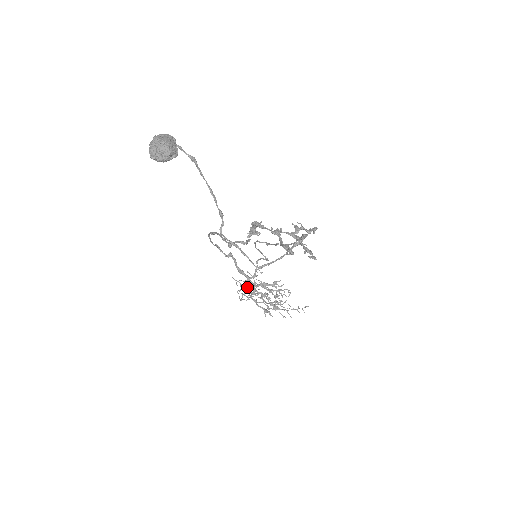
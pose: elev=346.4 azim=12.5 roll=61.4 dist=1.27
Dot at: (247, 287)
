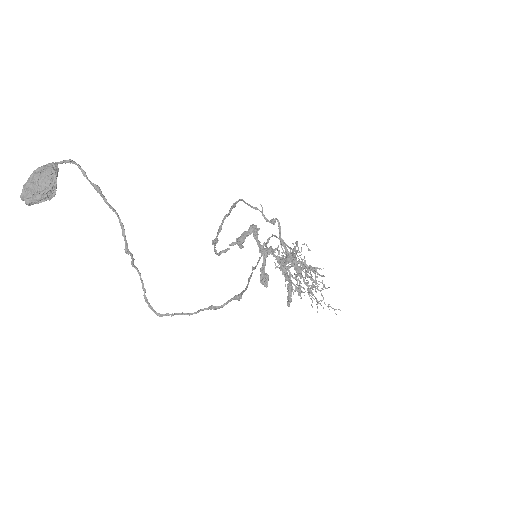
Dot at: occluded
